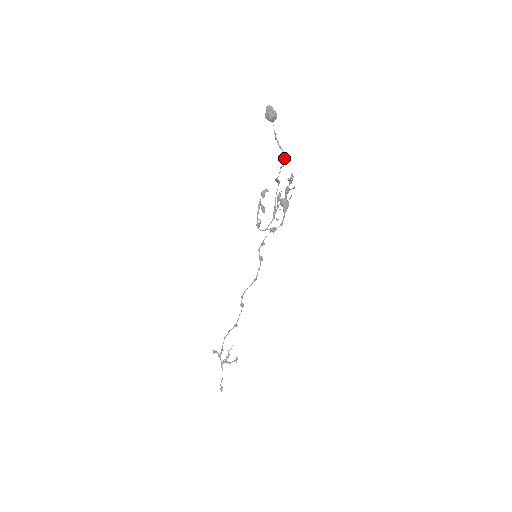
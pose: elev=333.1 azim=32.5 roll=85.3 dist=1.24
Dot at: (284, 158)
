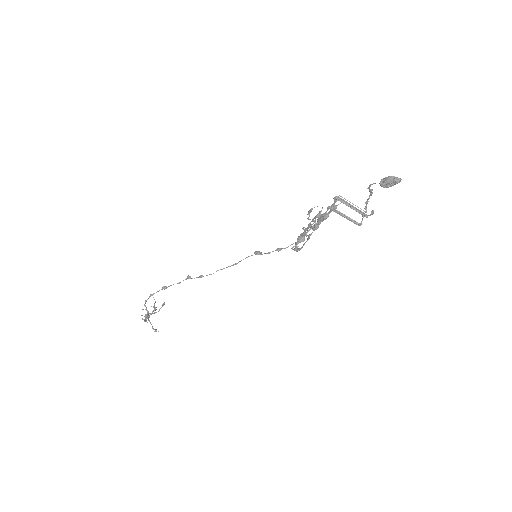
Dot at: occluded
